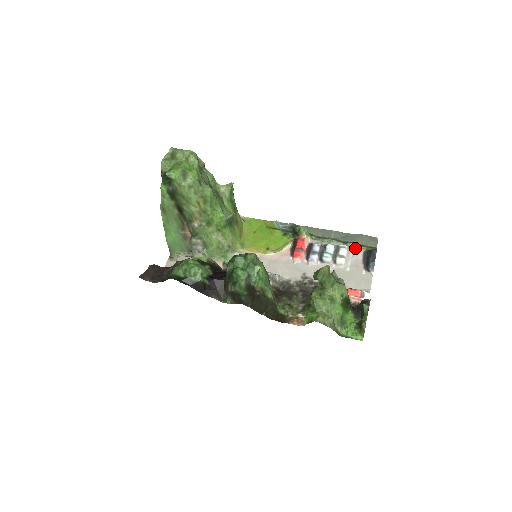
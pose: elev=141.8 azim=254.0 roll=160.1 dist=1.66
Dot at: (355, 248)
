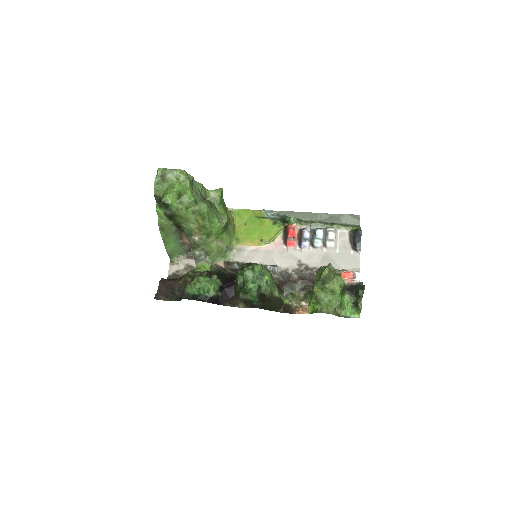
Dot at: (341, 229)
